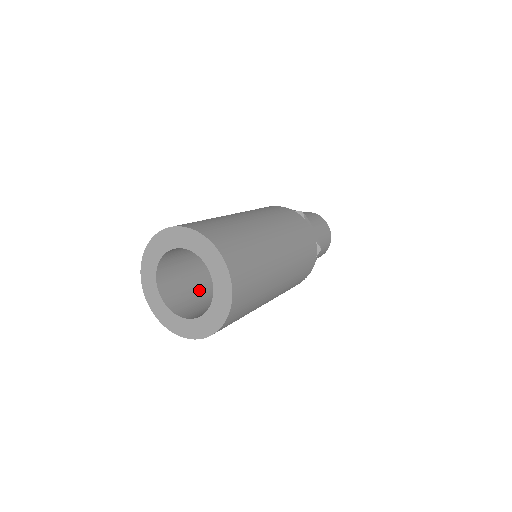
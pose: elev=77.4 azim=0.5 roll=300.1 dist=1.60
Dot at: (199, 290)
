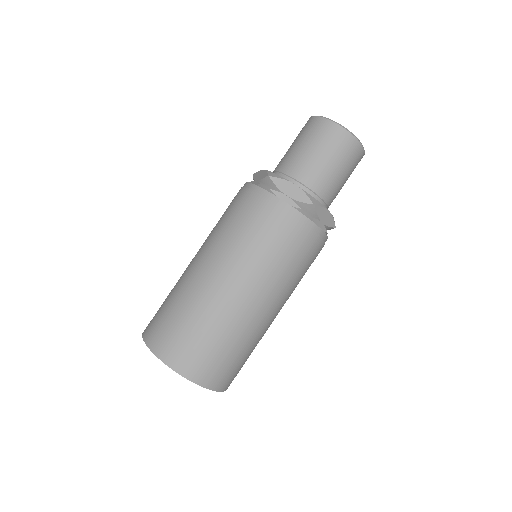
Dot at: occluded
